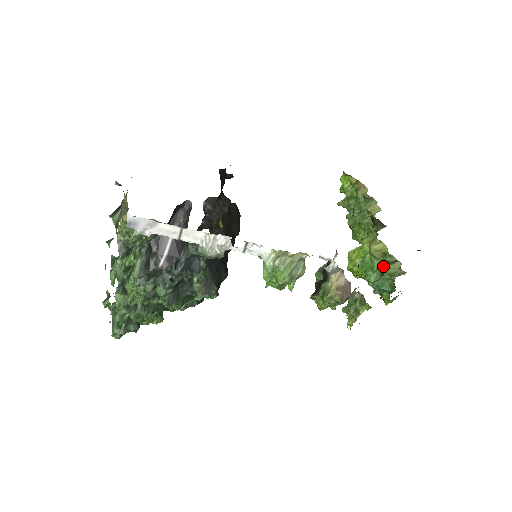
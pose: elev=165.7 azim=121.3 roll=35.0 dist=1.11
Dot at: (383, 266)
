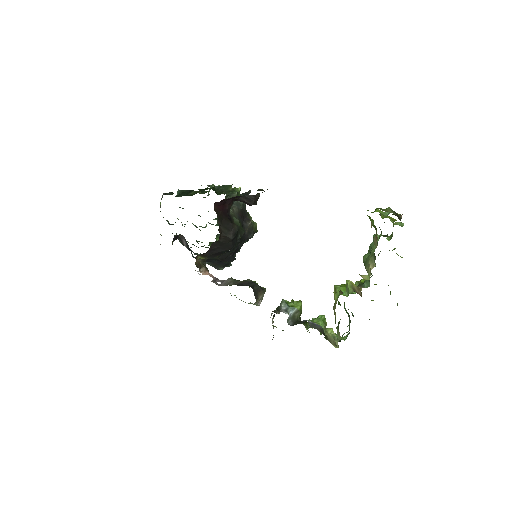
Dot at: (338, 323)
